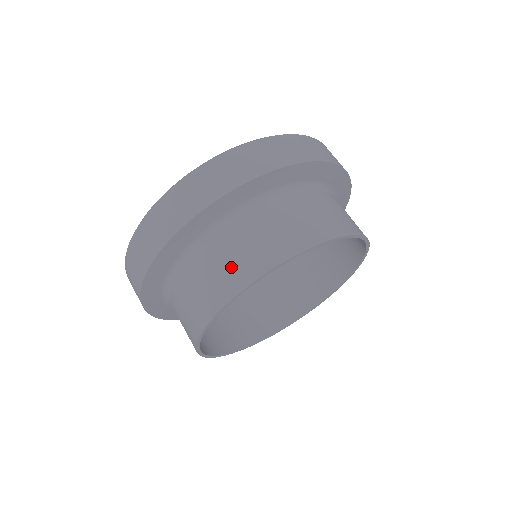
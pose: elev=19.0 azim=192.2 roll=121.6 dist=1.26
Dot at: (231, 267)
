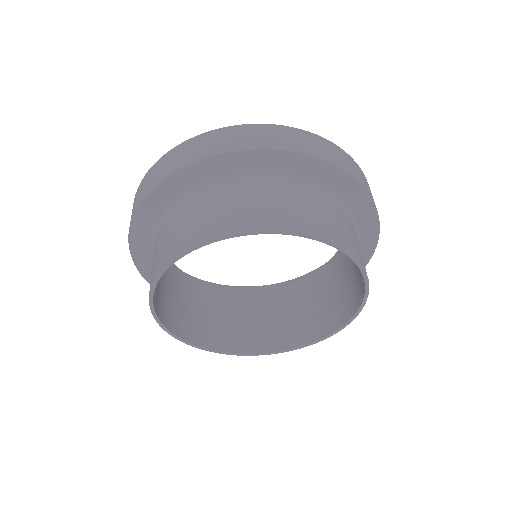
Dot at: (278, 210)
